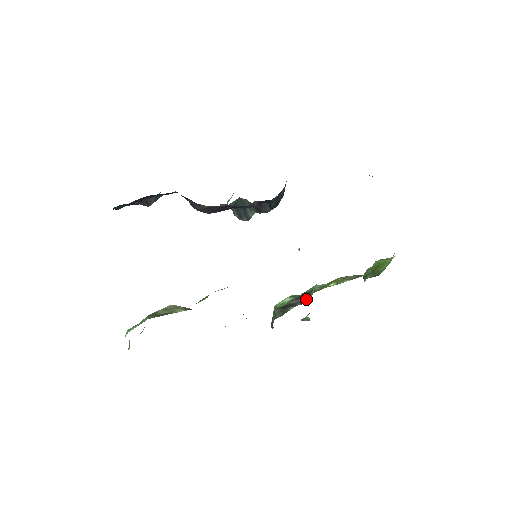
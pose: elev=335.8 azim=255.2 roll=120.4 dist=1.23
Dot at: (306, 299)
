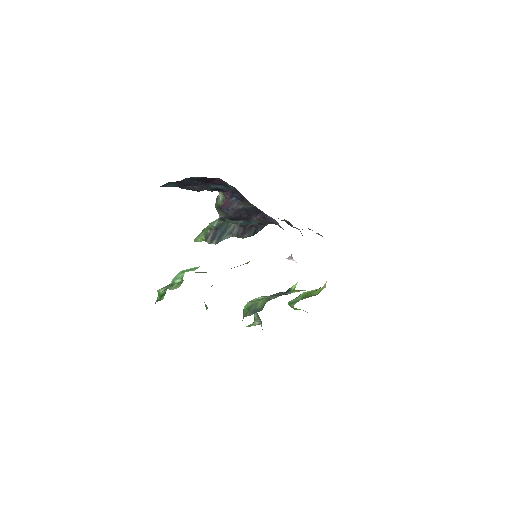
Dot at: (288, 293)
